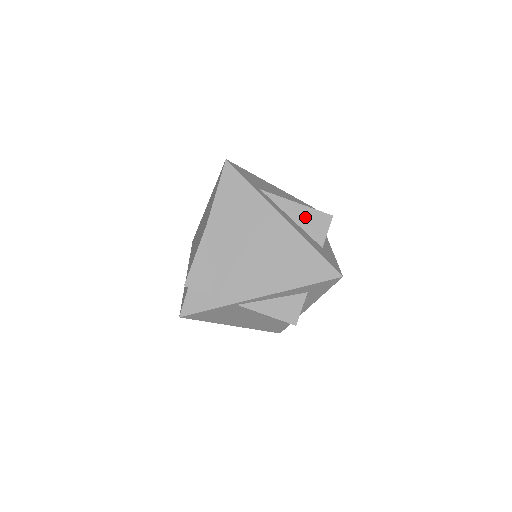
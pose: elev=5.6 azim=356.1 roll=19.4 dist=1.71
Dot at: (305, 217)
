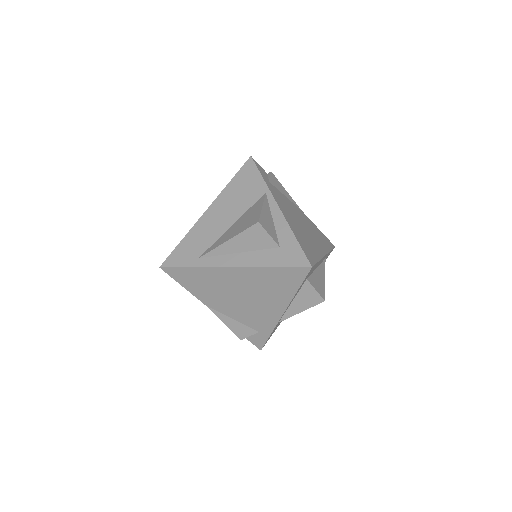
Dot at: (244, 243)
